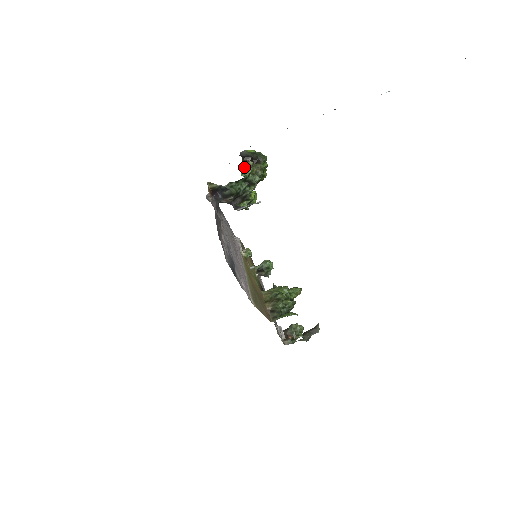
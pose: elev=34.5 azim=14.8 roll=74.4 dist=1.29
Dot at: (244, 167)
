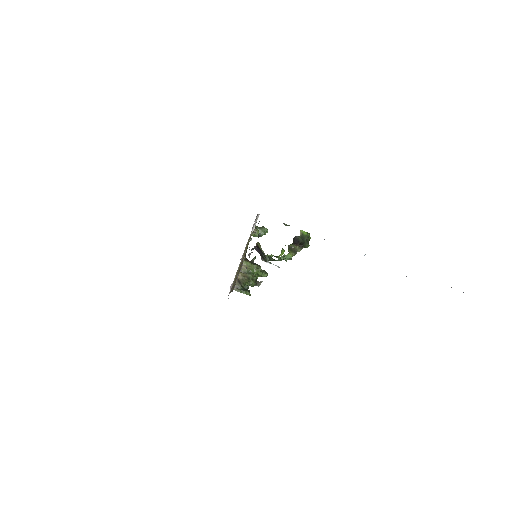
Dot at: (290, 244)
